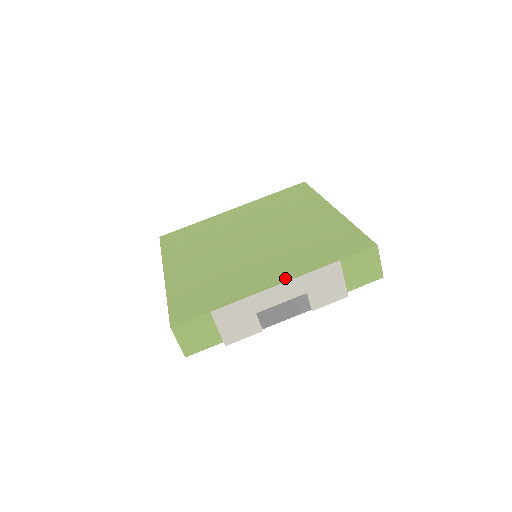
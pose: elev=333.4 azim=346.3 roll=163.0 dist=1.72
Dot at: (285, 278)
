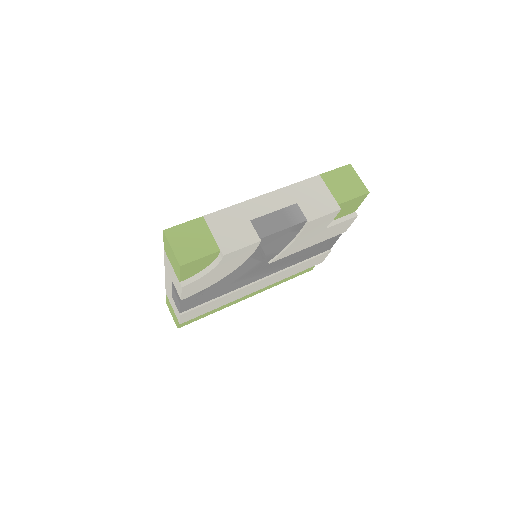
Dot at: occluded
